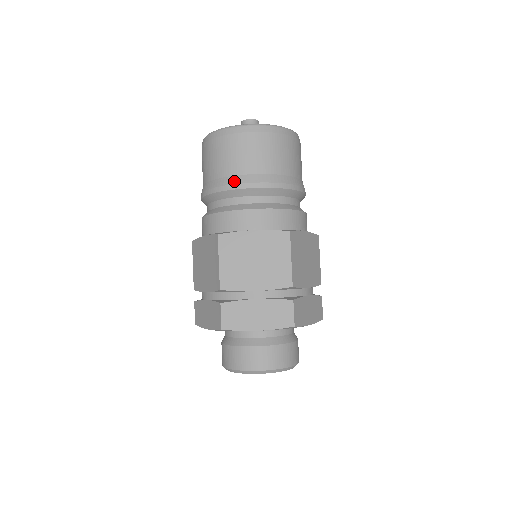
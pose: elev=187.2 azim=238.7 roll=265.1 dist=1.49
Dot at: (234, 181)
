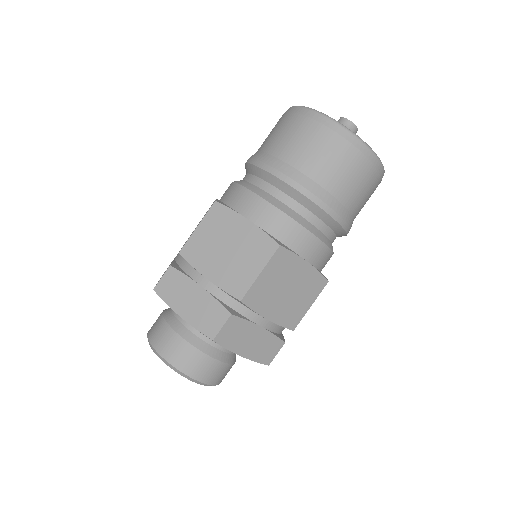
Dot at: (270, 162)
